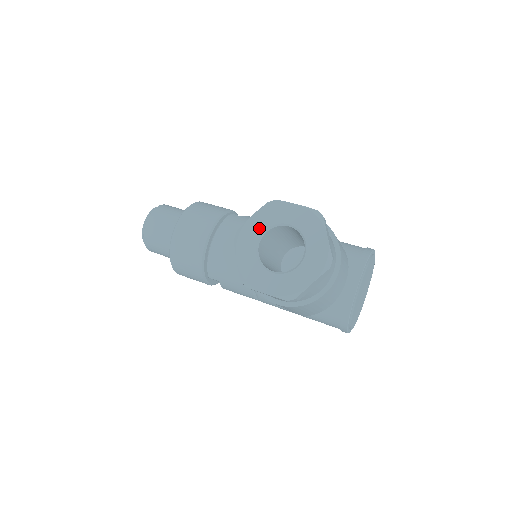
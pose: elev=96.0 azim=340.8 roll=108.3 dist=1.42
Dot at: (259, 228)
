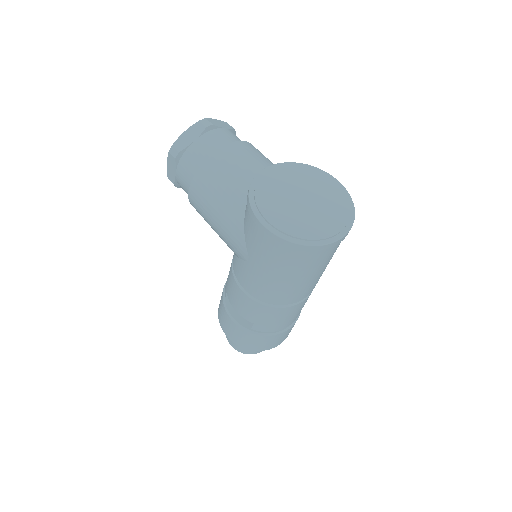
Dot at: occluded
